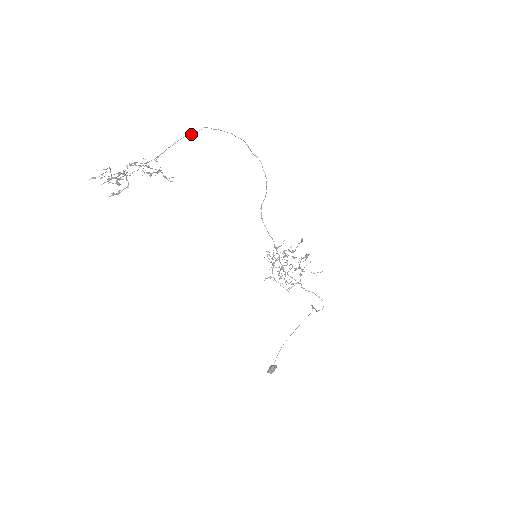
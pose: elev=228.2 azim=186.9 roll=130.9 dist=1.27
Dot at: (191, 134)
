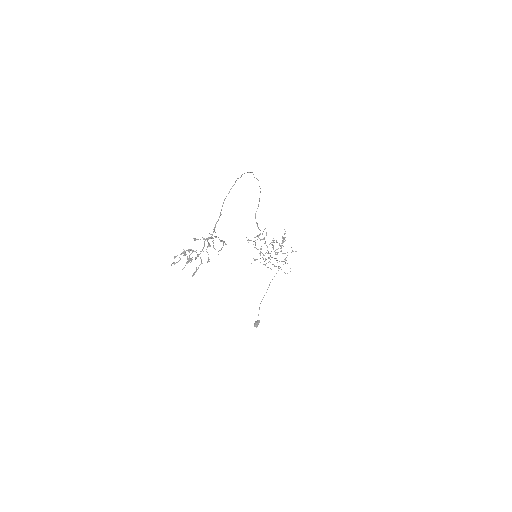
Dot at: (229, 192)
